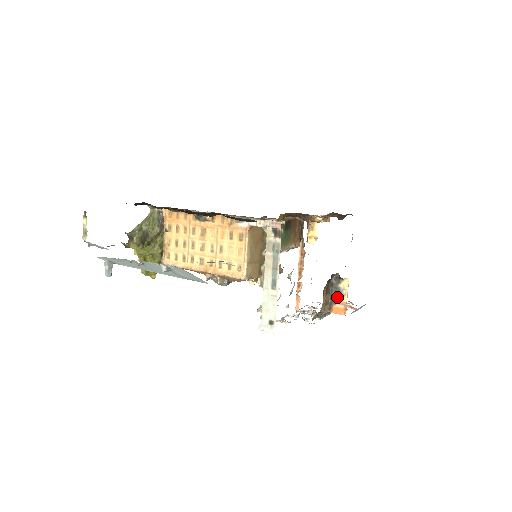
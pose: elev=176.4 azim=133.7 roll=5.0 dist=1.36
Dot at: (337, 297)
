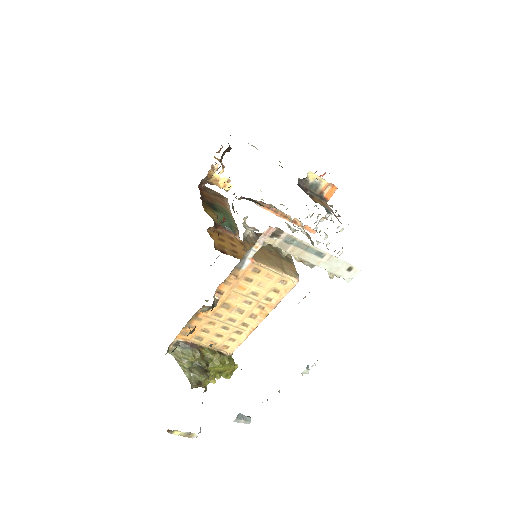
Dot at: (319, 189)
